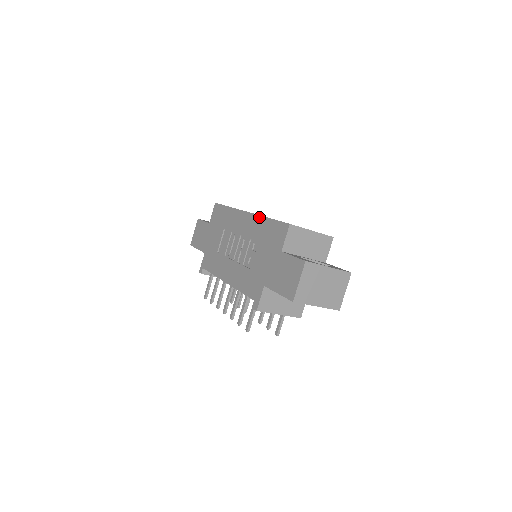
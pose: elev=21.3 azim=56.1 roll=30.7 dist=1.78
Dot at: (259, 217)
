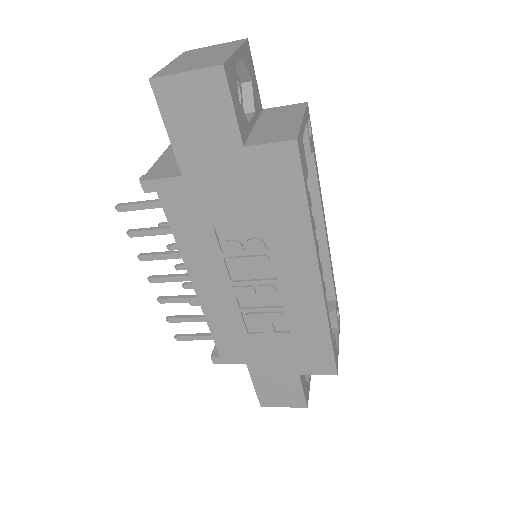
Dot at: (324, 316)
